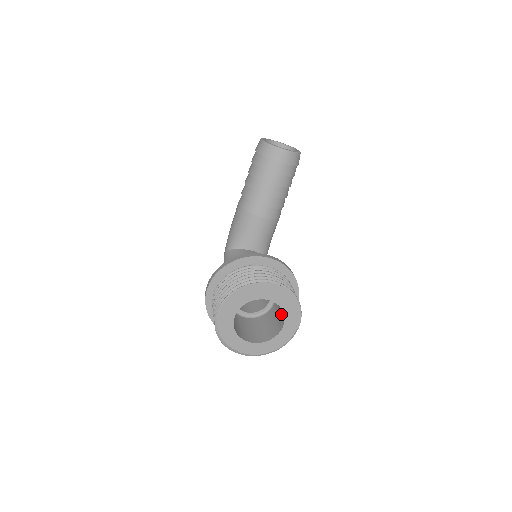
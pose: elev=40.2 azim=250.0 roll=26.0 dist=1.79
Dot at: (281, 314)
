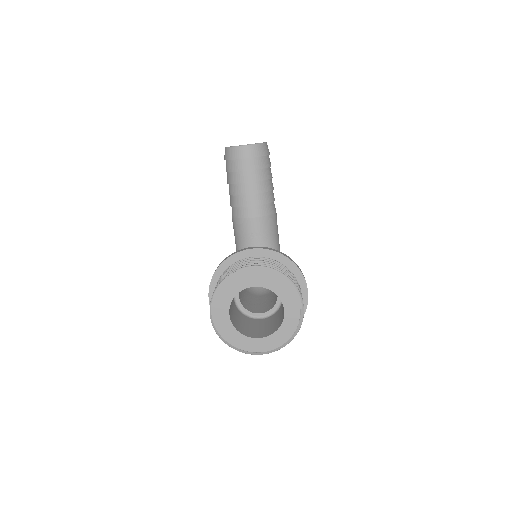
Dot at: occluded
